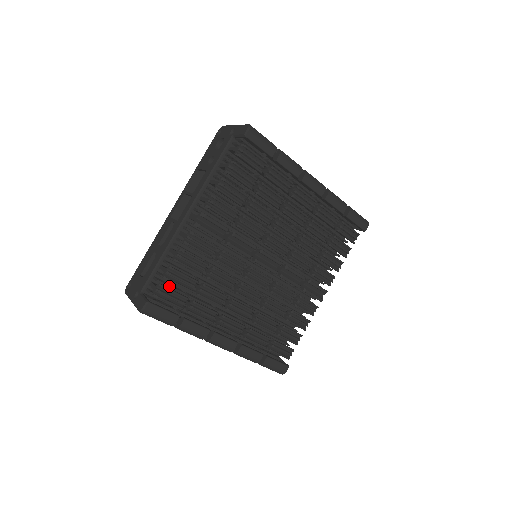
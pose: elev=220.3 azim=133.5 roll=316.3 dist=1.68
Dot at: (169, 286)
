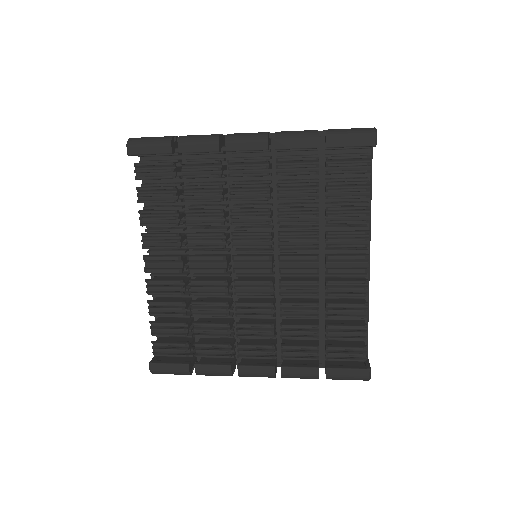
Dot at: occluded
